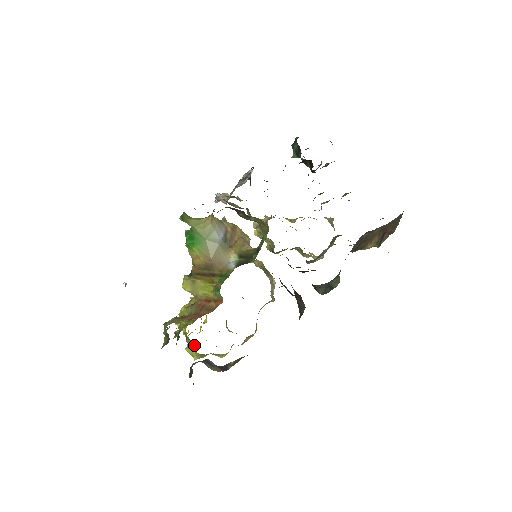
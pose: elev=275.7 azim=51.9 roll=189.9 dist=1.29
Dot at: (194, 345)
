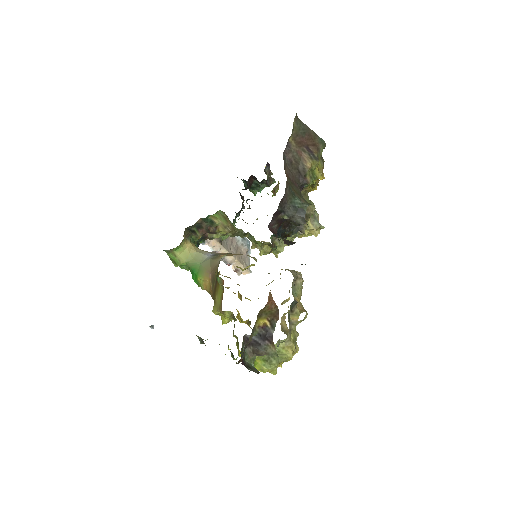
Dot at: occluded
